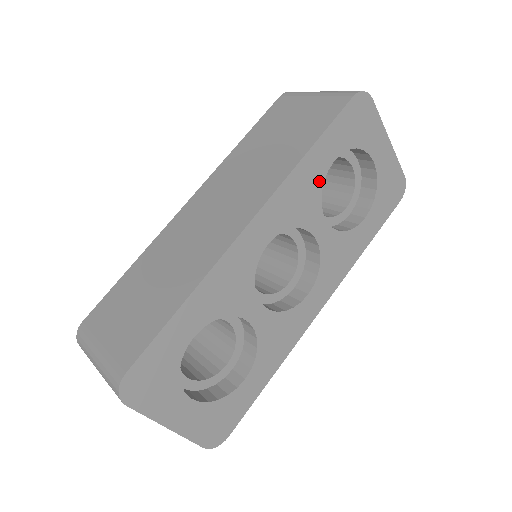
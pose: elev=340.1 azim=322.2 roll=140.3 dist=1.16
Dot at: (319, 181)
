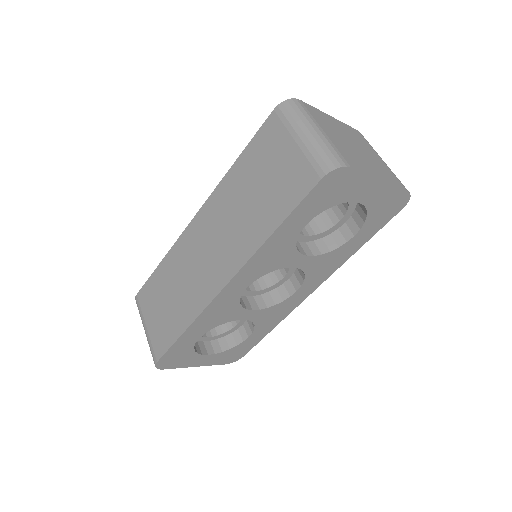
Dot at: (291, 241)
